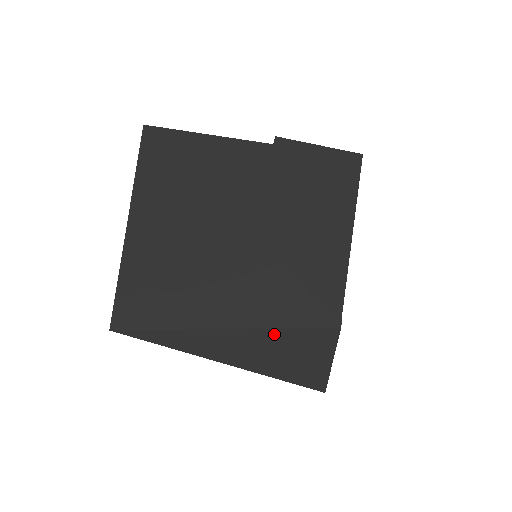
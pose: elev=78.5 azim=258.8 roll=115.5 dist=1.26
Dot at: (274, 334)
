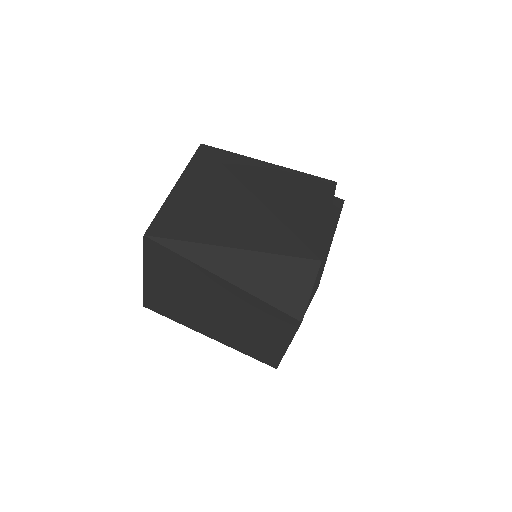
Dot at: (270, 259)
